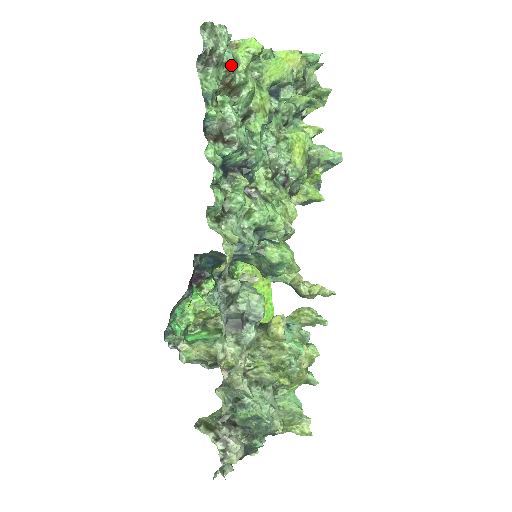
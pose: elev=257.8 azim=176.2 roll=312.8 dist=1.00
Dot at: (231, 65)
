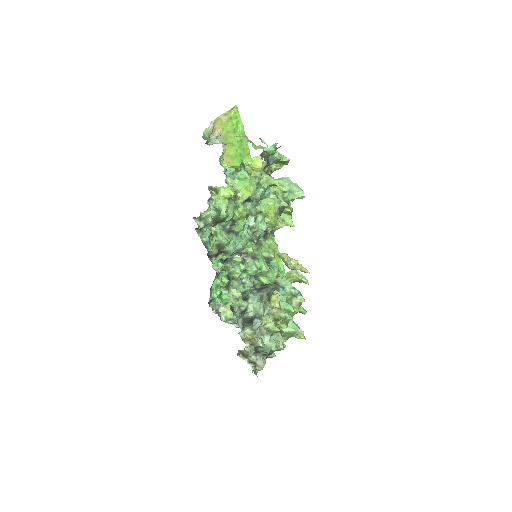
Dot at: (216, 217)
